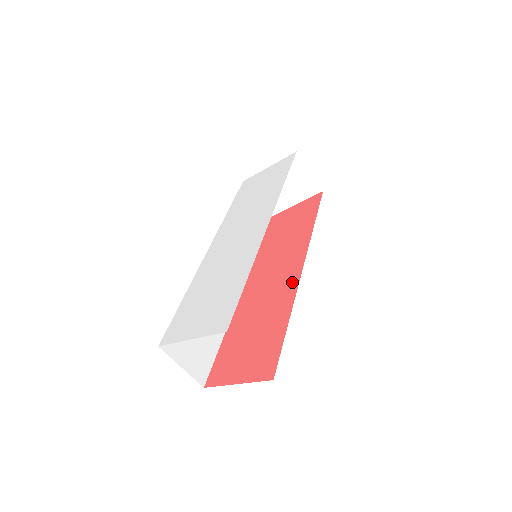
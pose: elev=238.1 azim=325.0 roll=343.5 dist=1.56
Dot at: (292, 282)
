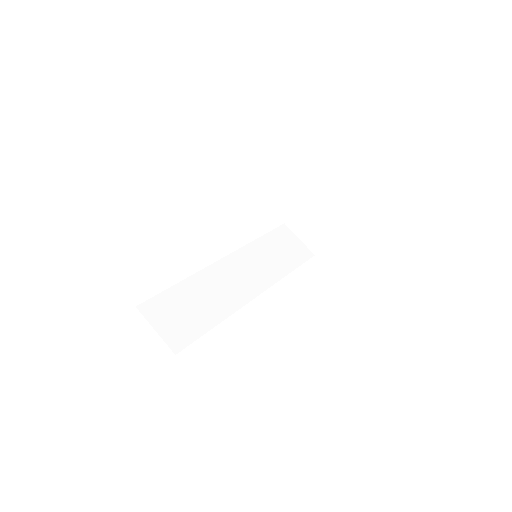
Dot at: occluded
